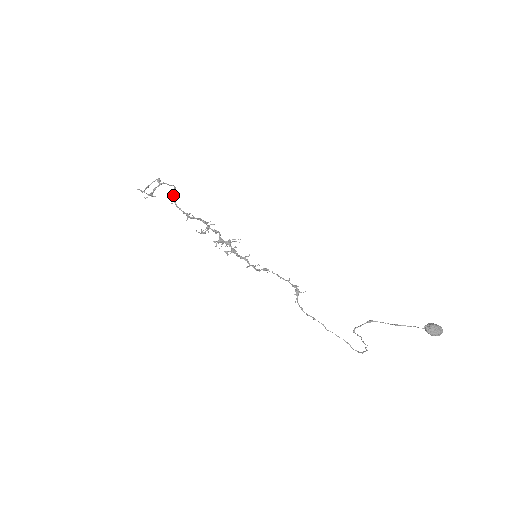
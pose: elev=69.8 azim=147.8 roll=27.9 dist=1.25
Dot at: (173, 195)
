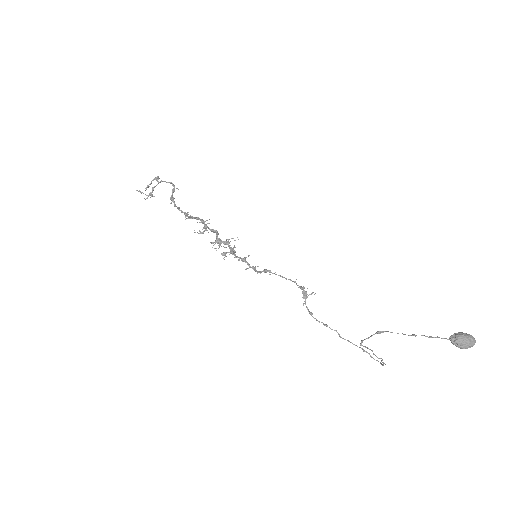
Dot at: (172, 193)
